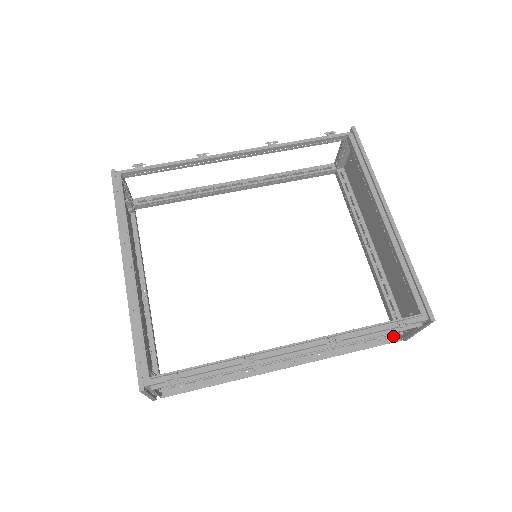
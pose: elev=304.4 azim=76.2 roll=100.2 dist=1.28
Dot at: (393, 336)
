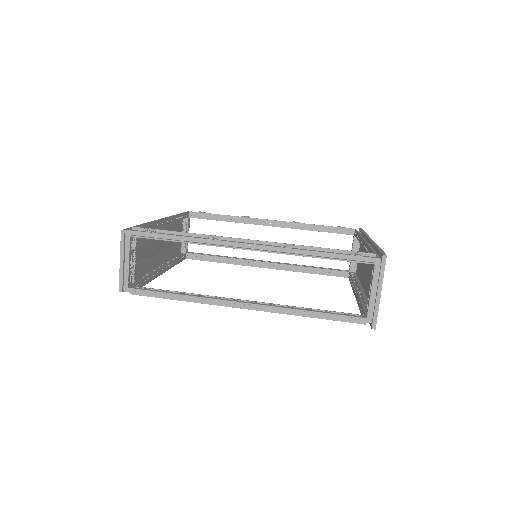
Dot at: (361, 320)
